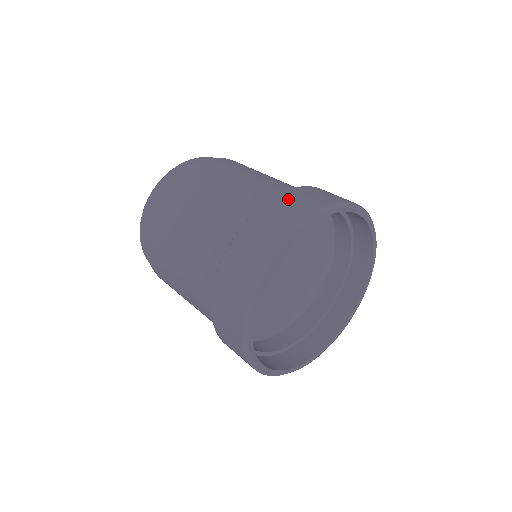
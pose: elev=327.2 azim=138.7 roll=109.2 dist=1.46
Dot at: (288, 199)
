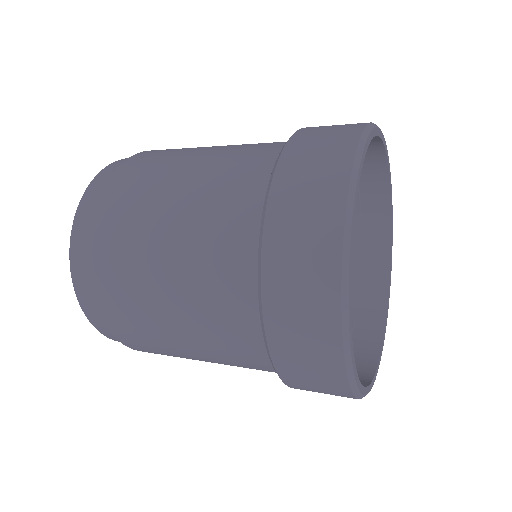
Dot at: (299, 160)
